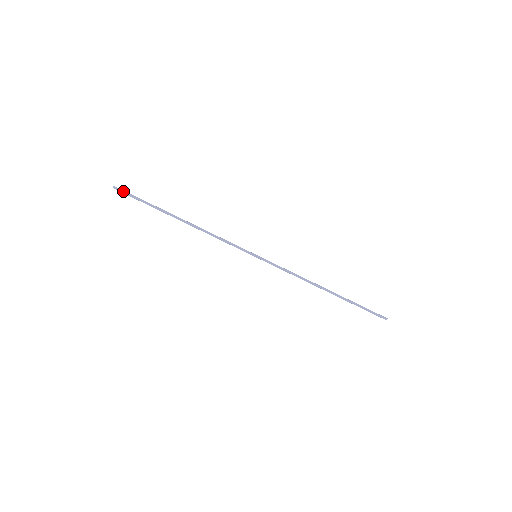
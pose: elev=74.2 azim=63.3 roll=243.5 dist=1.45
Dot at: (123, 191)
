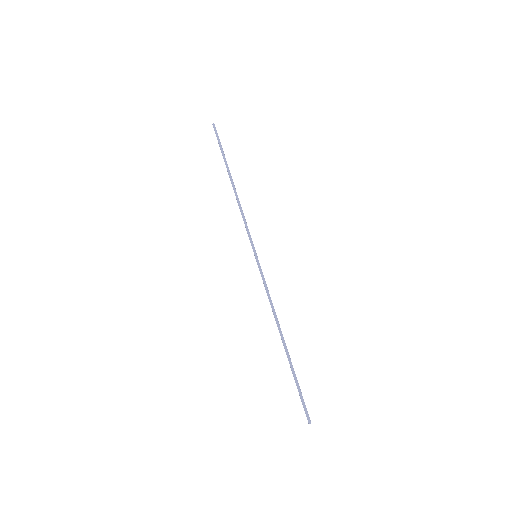
Dot at: occluded
